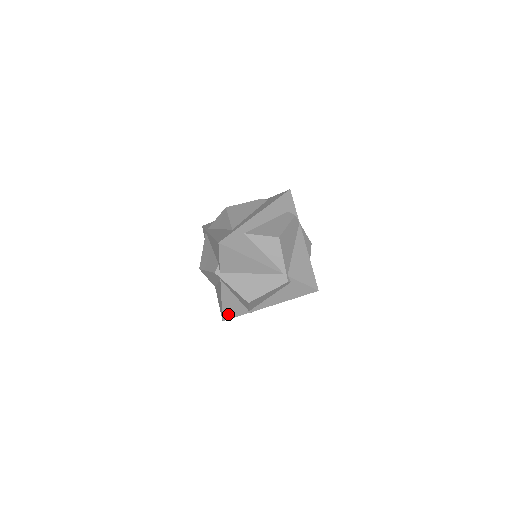
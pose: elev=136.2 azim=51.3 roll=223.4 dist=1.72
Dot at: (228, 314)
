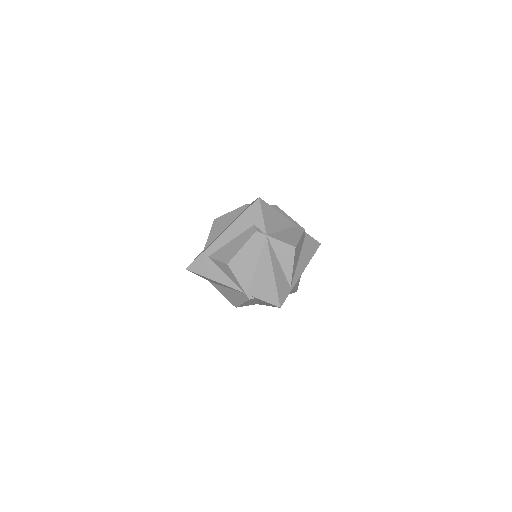
Dot at: occluded
